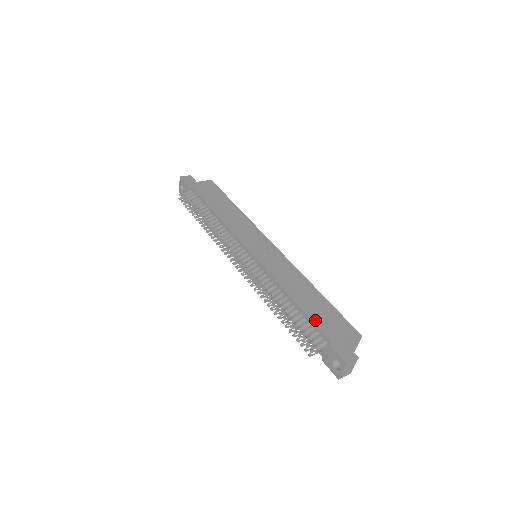
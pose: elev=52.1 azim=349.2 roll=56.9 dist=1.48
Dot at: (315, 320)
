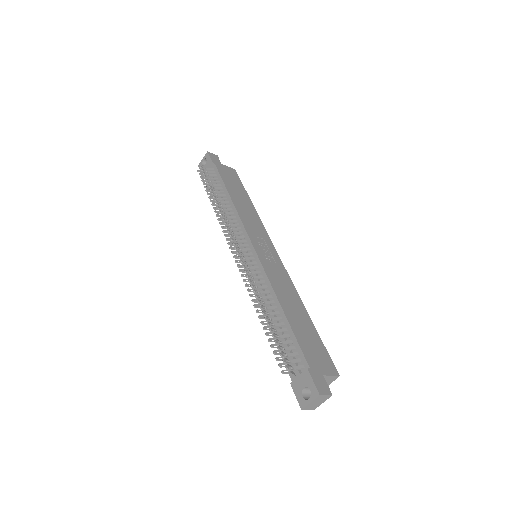
Dot at: (300, 339)
